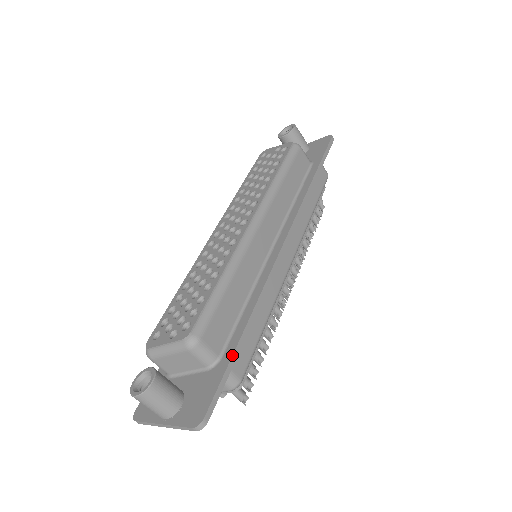
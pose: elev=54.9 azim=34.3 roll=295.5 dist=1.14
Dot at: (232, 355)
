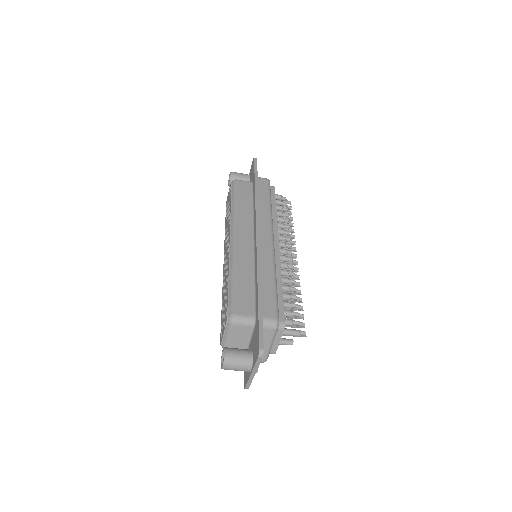
Dot at: (258, 309)
